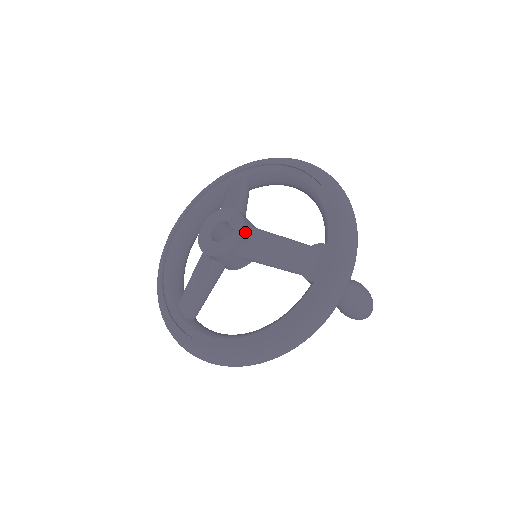
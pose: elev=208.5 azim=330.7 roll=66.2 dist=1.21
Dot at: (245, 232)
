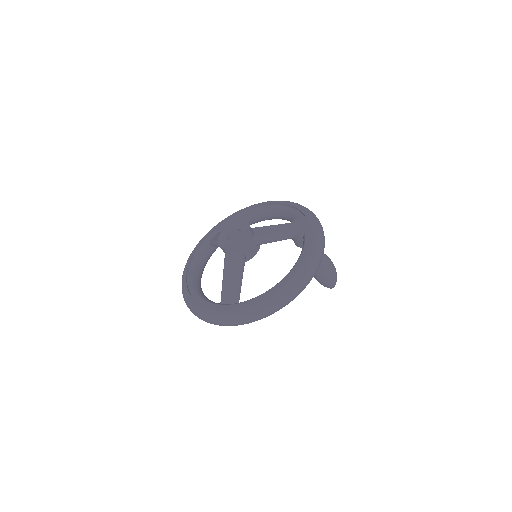
Dot at: (250, 227)
